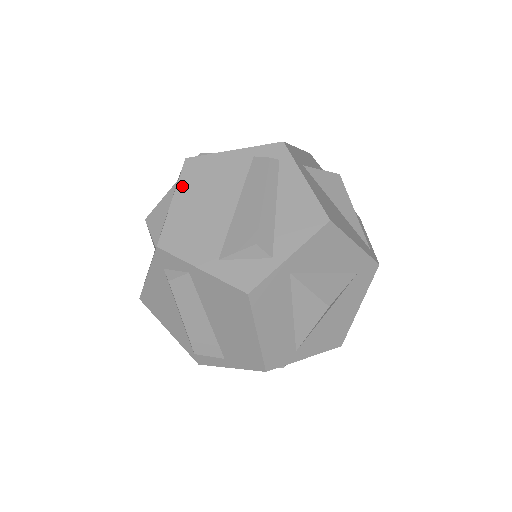
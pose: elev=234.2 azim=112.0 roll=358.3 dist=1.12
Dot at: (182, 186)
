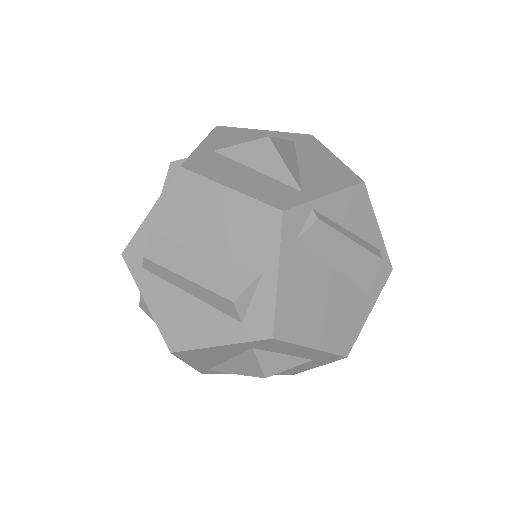
Dot at: occluded
